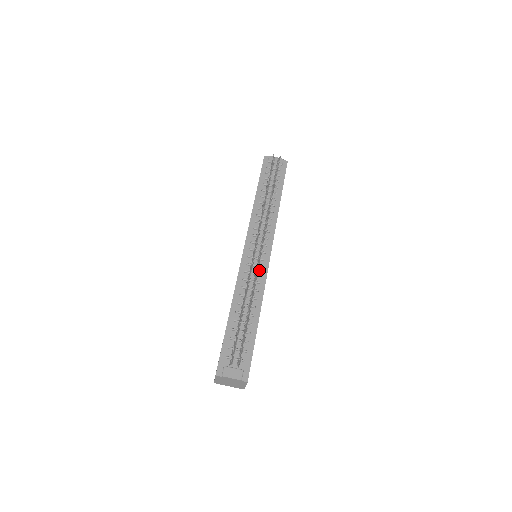
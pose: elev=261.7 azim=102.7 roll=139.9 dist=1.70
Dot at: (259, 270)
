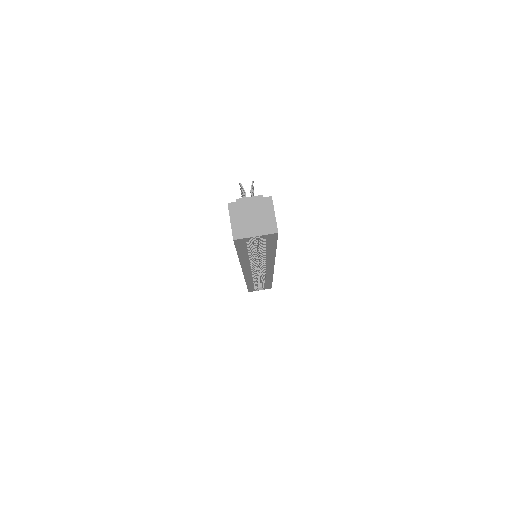
Dot at: occluded
